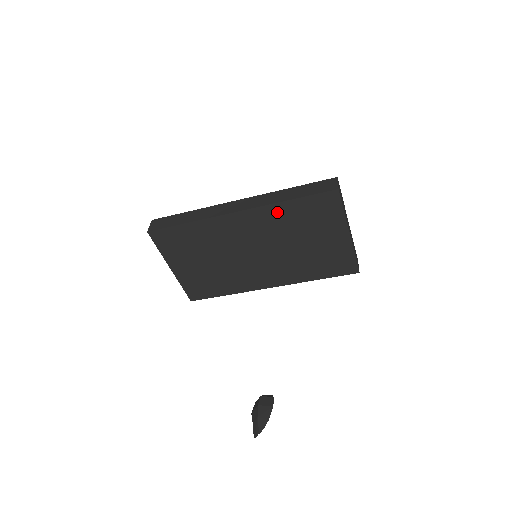
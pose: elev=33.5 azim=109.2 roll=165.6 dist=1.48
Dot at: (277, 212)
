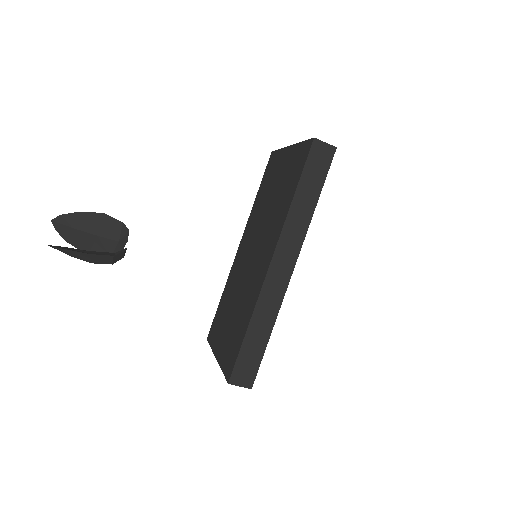
Dot at: (254, 211)
